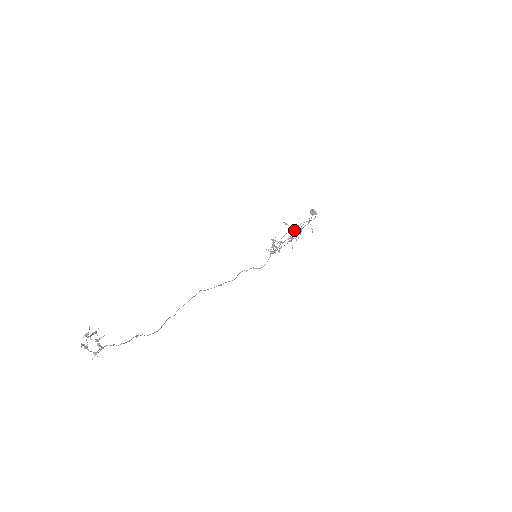
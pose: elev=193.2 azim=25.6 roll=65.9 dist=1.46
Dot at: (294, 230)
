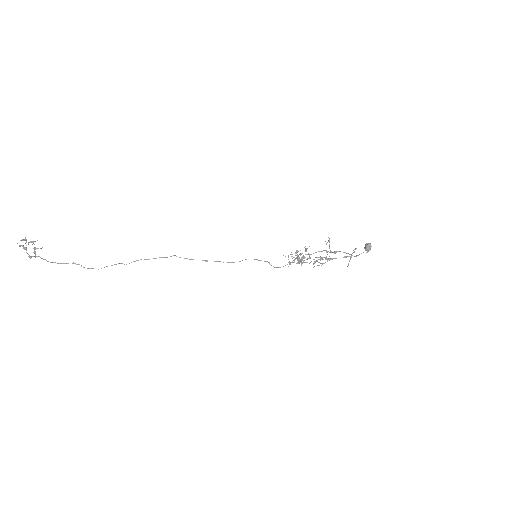
Dot at: occluded
